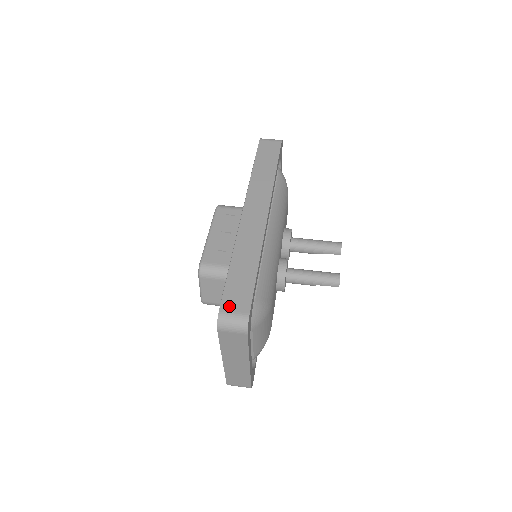
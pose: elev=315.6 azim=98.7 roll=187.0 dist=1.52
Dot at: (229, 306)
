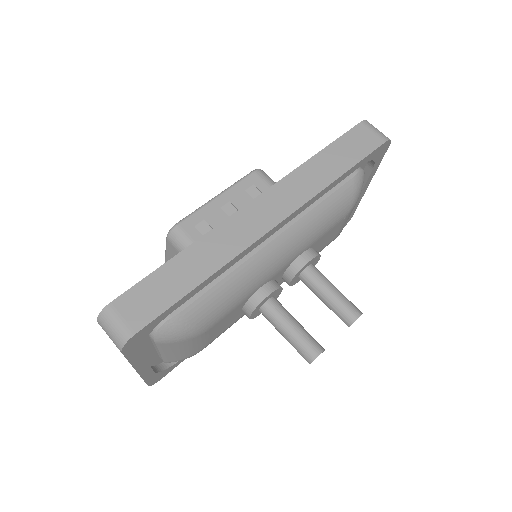
Dot at: (124, 306)
